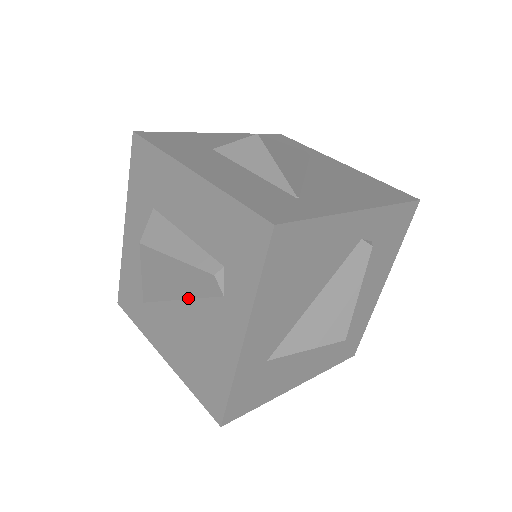
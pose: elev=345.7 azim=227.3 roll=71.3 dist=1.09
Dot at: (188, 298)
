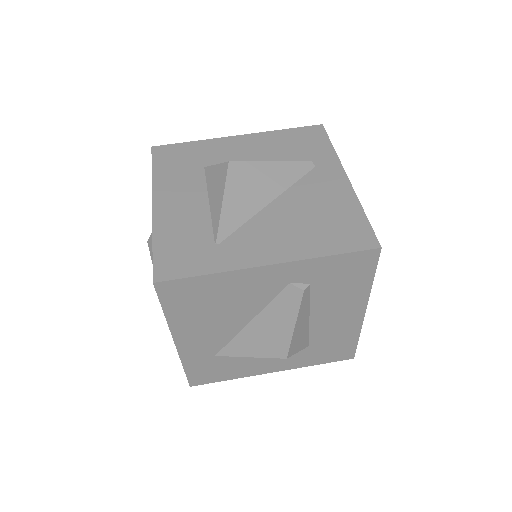
Dot at: occluded
